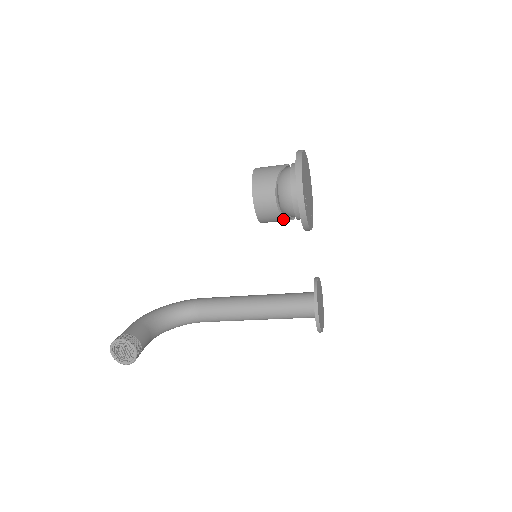
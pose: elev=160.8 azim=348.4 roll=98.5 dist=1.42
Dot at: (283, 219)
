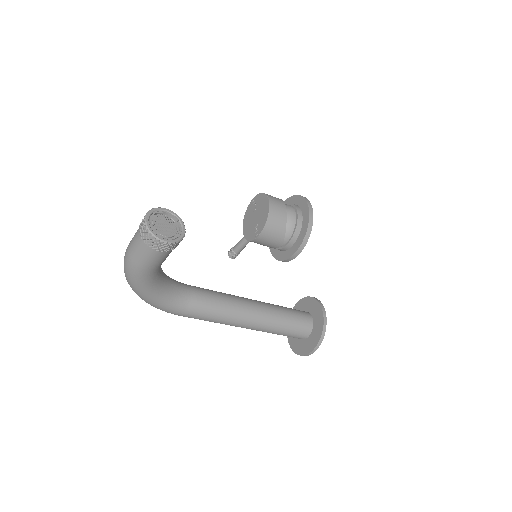
Dot at: (283, 232)
